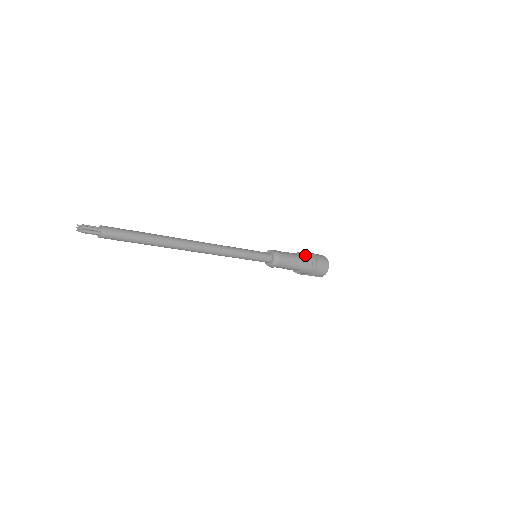
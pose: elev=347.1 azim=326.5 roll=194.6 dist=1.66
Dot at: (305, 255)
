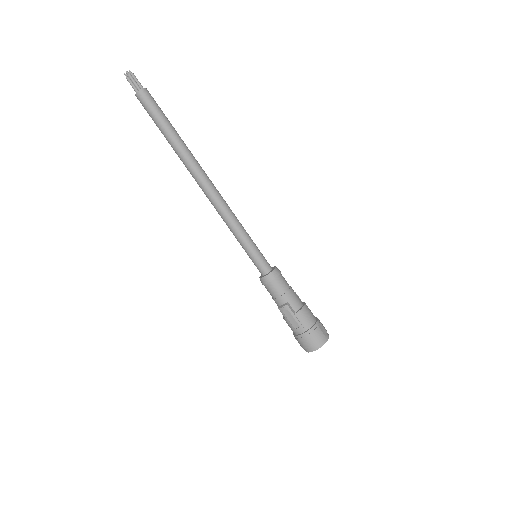
Dot at: (303, 312)
